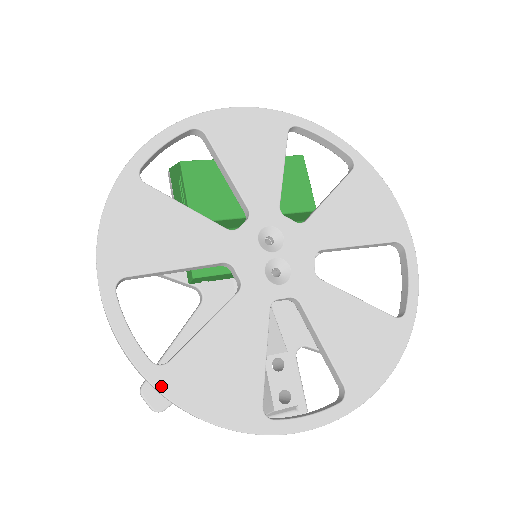
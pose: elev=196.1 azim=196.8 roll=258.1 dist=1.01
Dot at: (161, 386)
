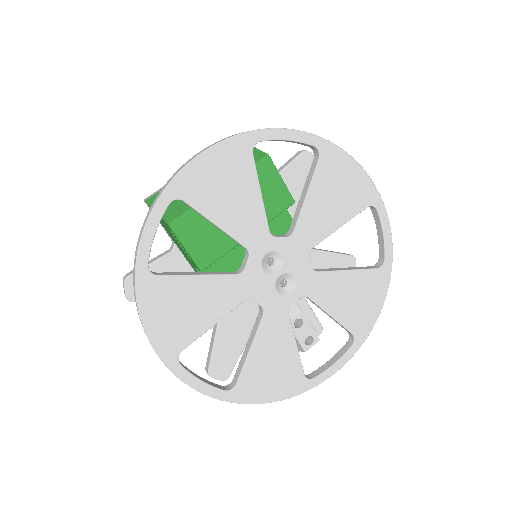
Dot at: (238, 400)
